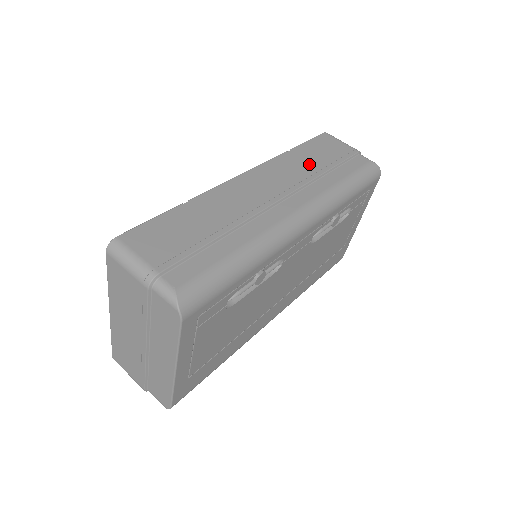
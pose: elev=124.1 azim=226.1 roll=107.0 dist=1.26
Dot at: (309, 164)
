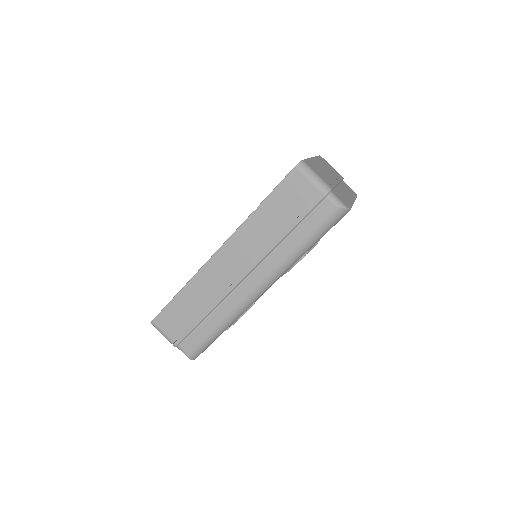
Dot at: (271, 229)
